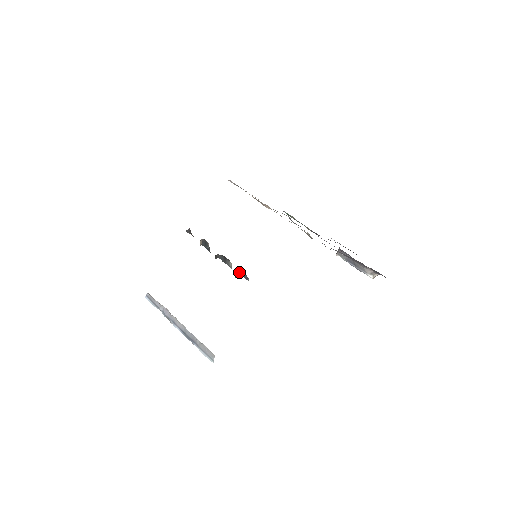
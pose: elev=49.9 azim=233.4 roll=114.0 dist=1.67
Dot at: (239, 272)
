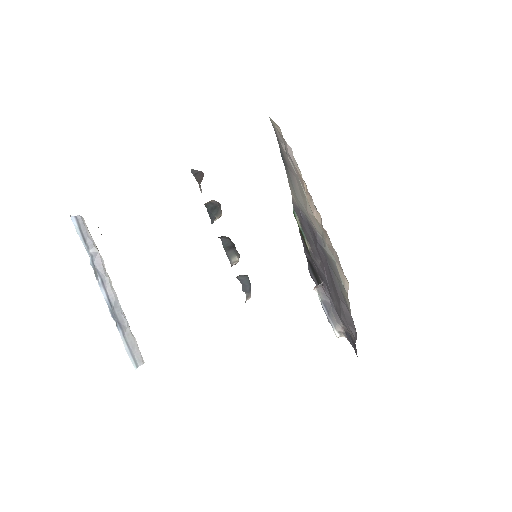
Dot at: (241, 276)
